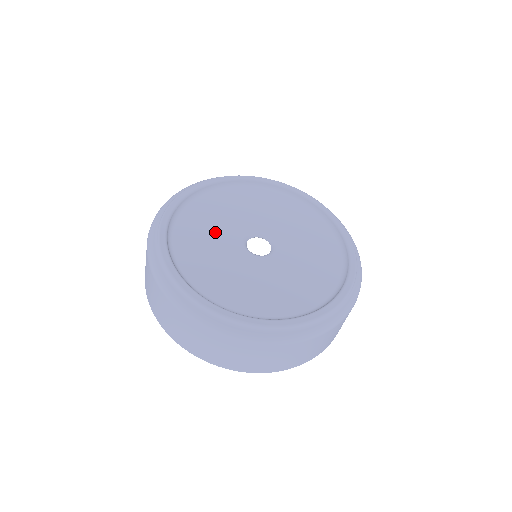
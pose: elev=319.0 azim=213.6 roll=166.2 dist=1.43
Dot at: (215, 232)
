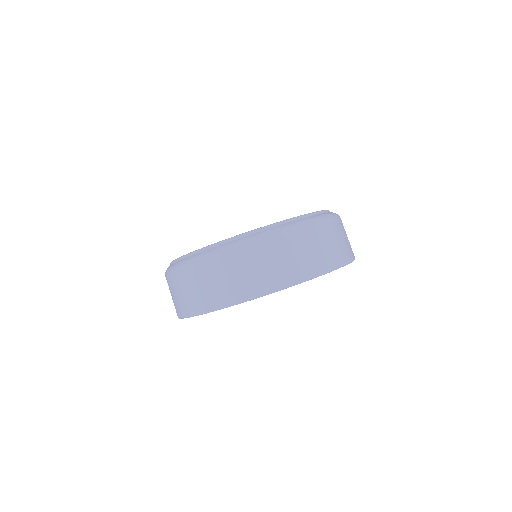
Dot at: occluded
